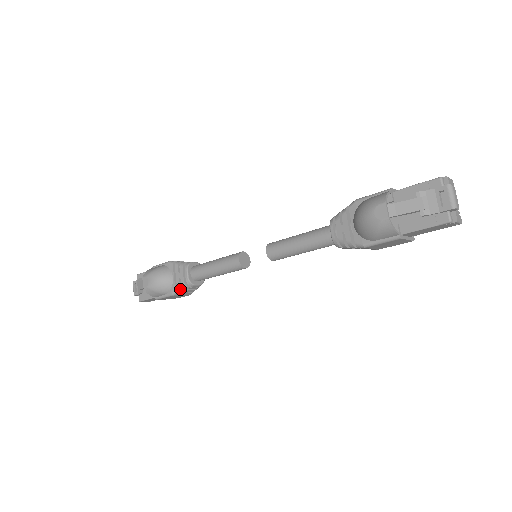
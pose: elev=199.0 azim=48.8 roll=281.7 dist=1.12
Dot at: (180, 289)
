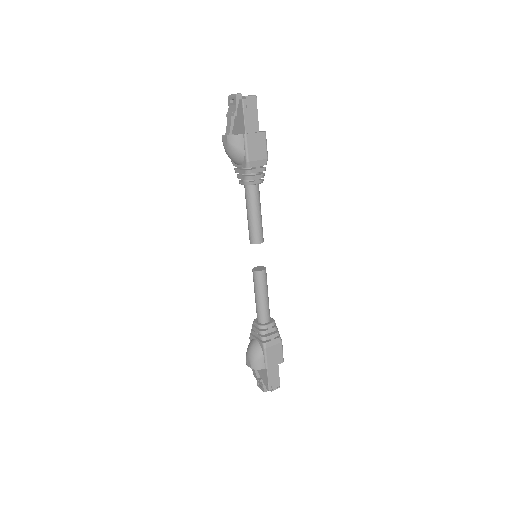
Dot at: (263, 338)
